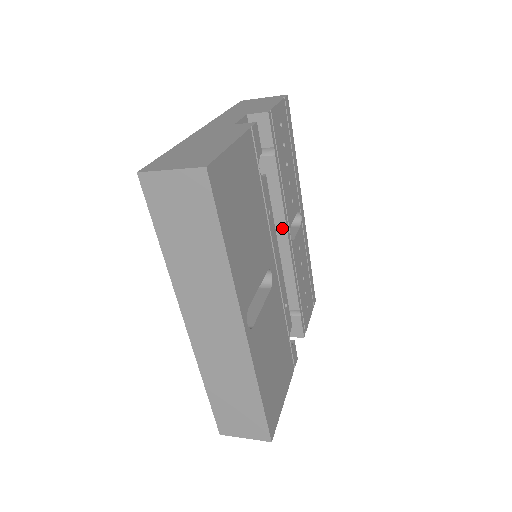
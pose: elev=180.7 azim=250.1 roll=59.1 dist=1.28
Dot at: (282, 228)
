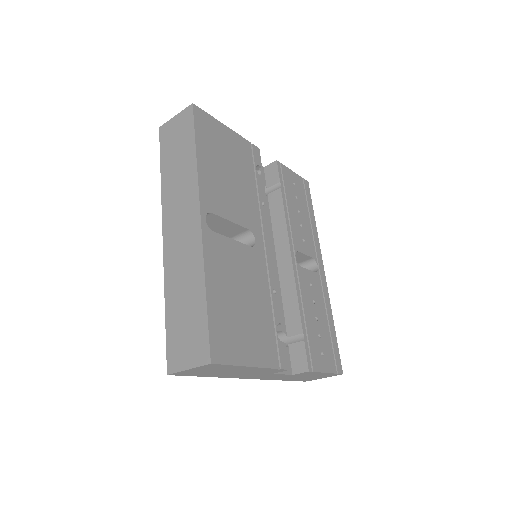
Dot at: (286, 246)
